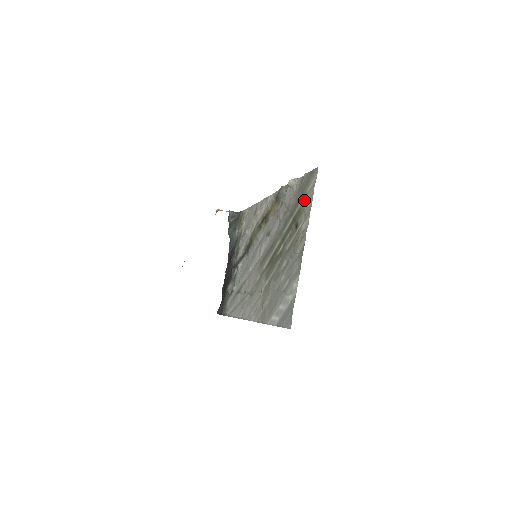
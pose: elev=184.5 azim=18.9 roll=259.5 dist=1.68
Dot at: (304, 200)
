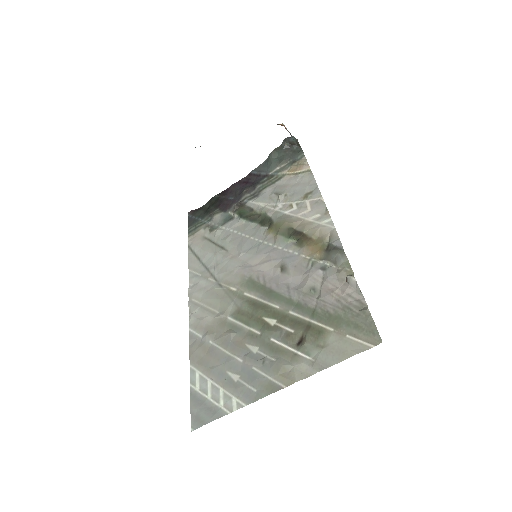
Dot at: (334, 337)
